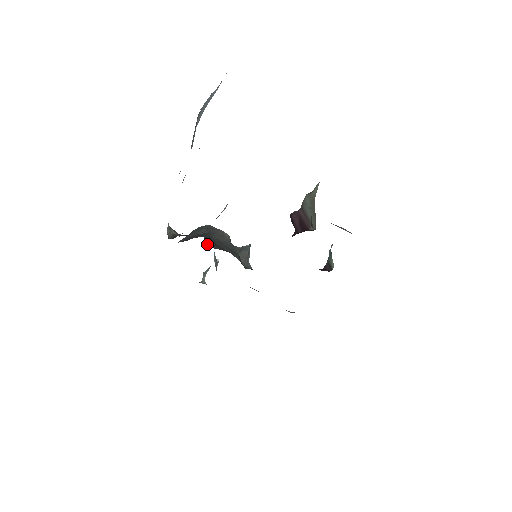
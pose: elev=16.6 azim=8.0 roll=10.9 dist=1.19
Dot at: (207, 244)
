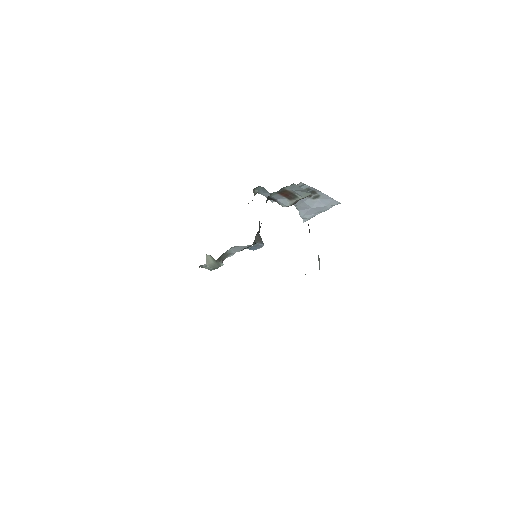
Dot at: (267, 198)
